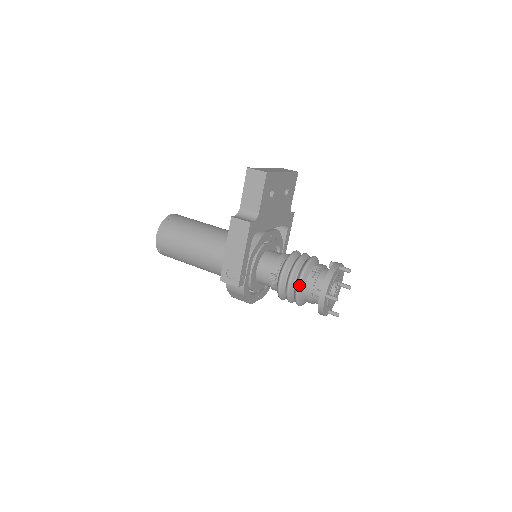
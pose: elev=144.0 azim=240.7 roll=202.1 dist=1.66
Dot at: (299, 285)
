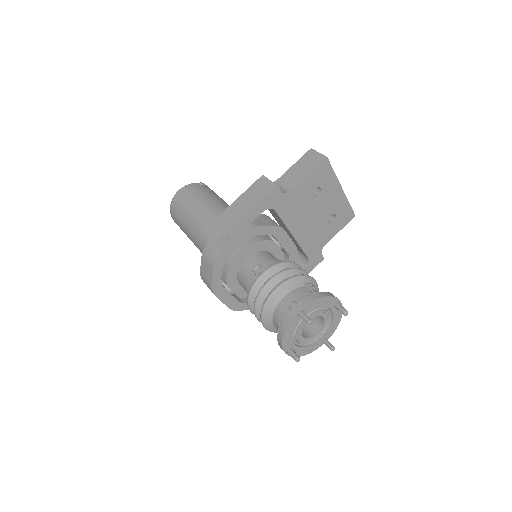
Dot at: (279, 286)
